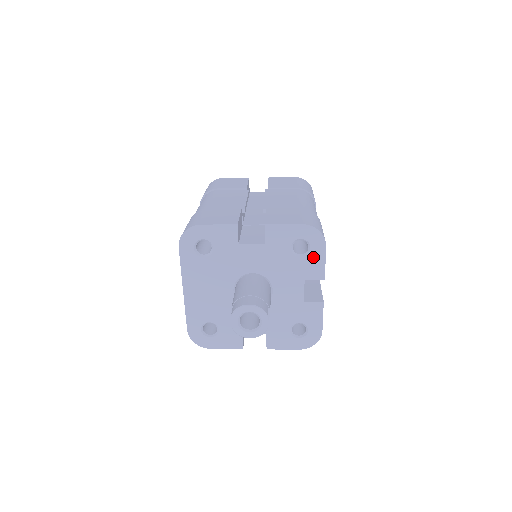
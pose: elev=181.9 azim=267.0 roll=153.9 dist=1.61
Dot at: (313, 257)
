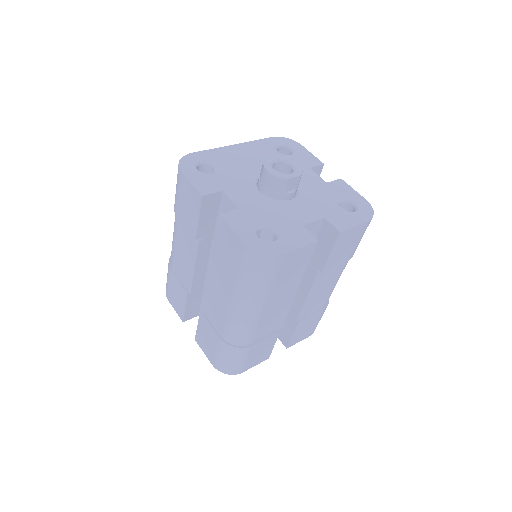
Dot at: occluded
